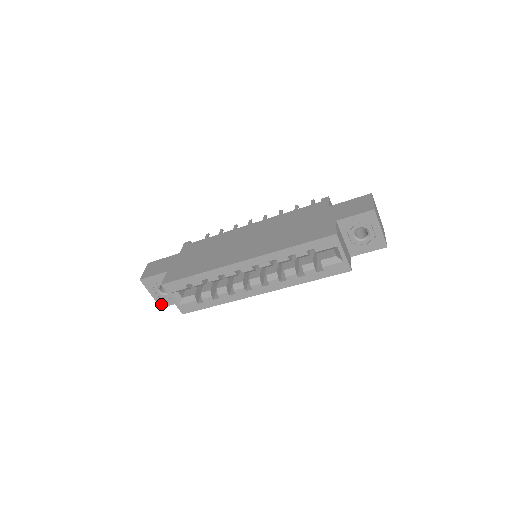
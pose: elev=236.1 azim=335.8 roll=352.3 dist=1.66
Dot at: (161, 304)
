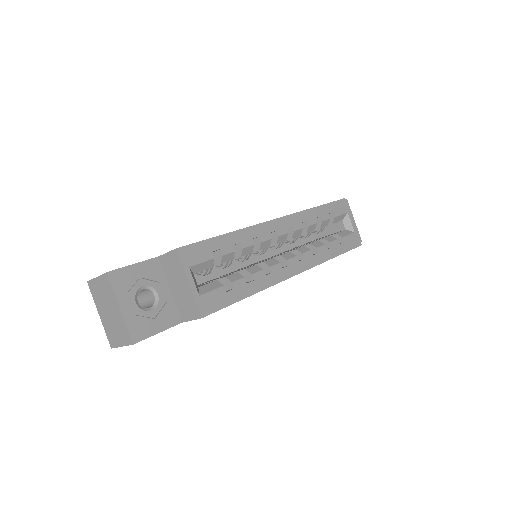
Dot at: (135, 334)
